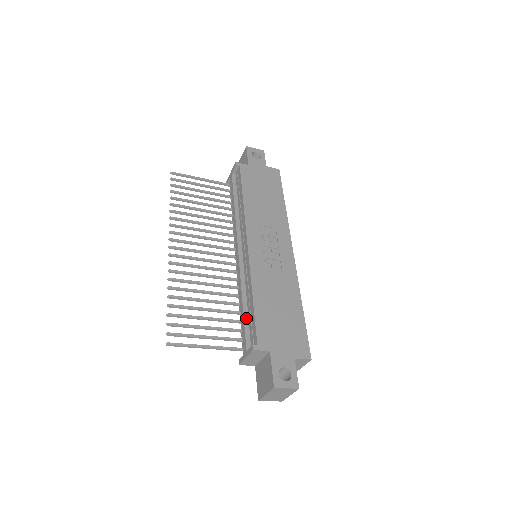
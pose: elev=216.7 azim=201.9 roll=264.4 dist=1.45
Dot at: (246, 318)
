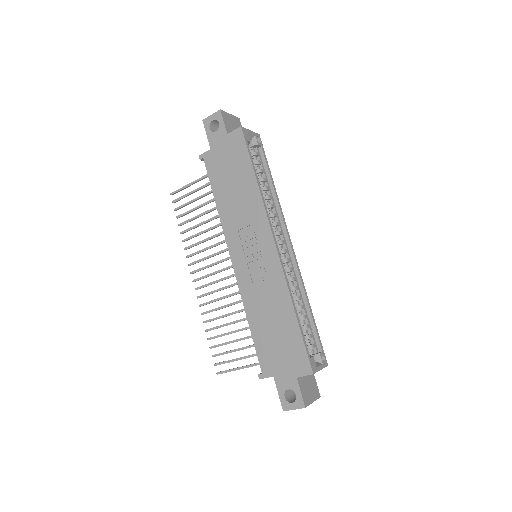
Dot at: occluded
